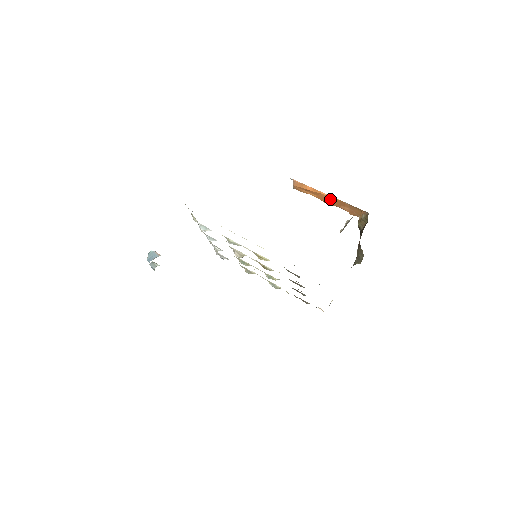
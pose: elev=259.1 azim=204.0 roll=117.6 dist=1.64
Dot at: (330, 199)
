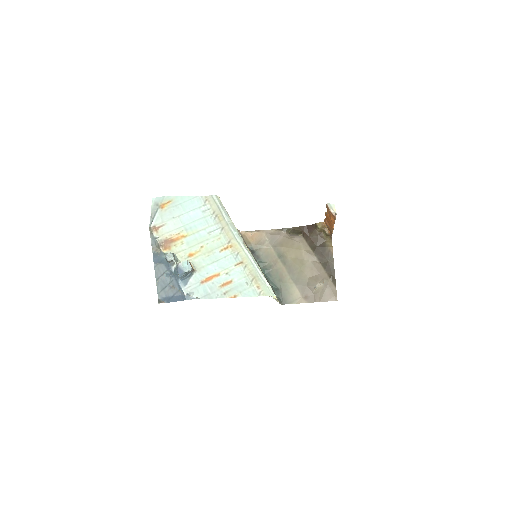
Dot at: occluded
